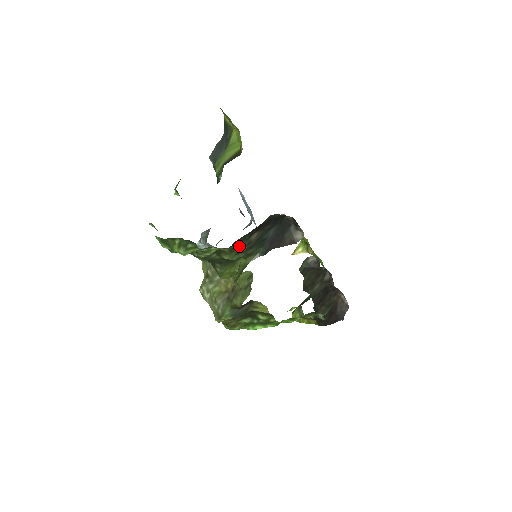
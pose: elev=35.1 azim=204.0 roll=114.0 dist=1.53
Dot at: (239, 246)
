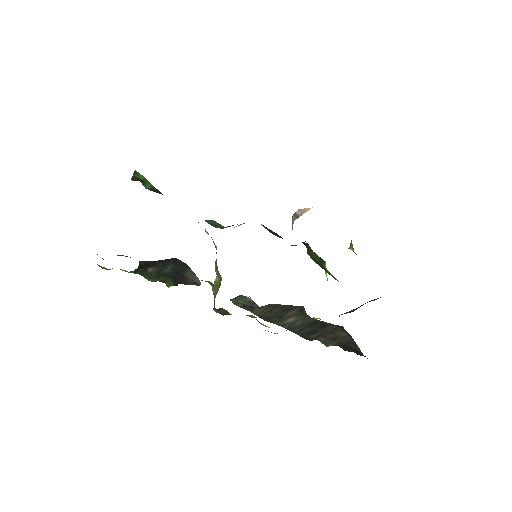
Dot at: (145, 274)
